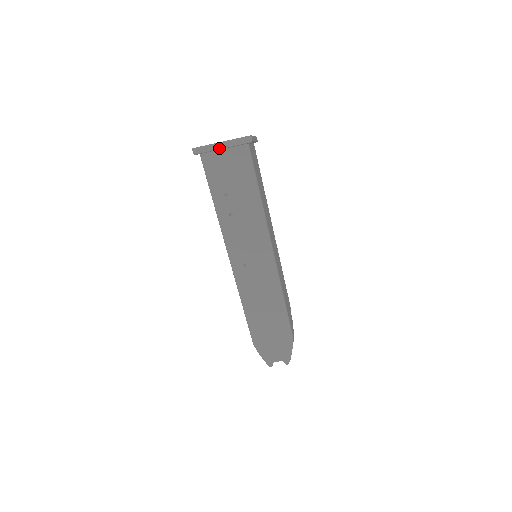
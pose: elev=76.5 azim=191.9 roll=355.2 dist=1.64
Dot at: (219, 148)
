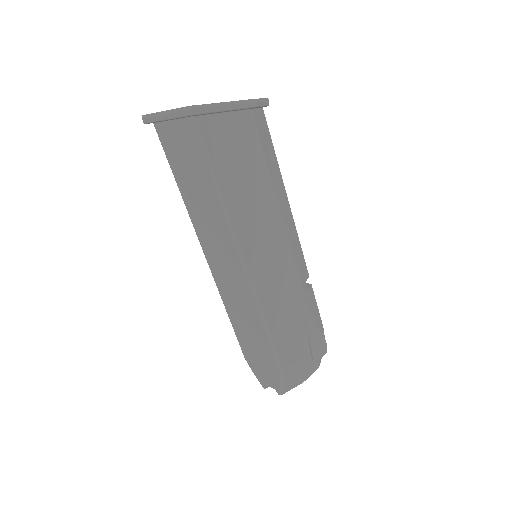
Dot at: (164, 119)
